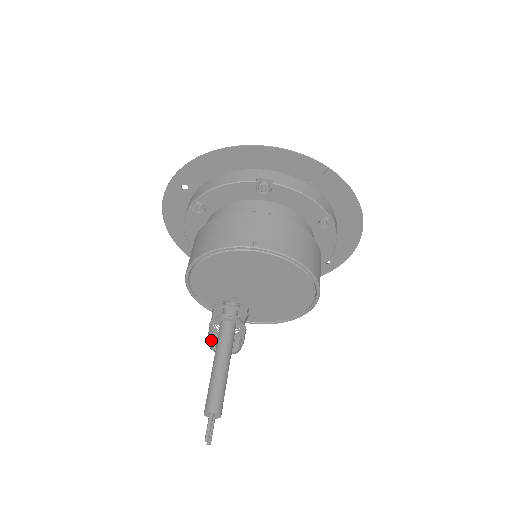
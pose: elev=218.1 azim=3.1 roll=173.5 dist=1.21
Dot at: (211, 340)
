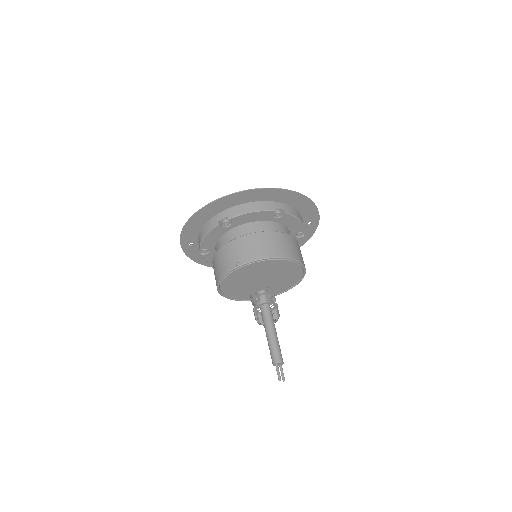
Dot at: (261, 319)
